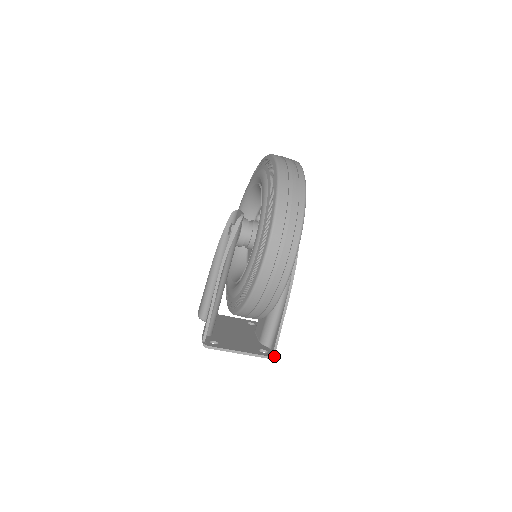
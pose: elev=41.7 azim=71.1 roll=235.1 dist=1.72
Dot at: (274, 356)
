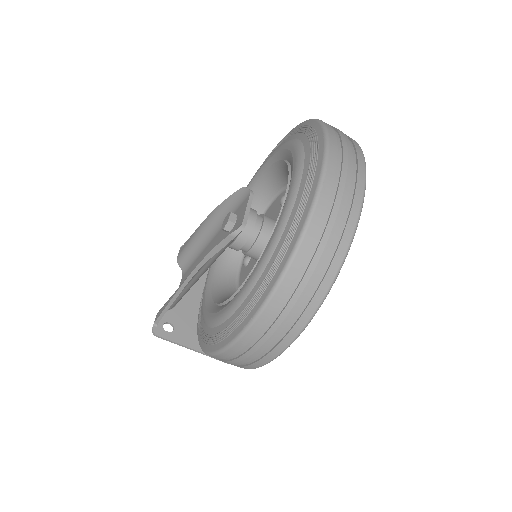
Dot at: occluded
